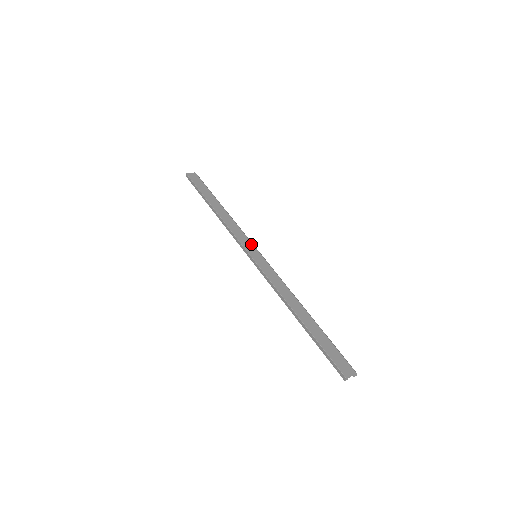
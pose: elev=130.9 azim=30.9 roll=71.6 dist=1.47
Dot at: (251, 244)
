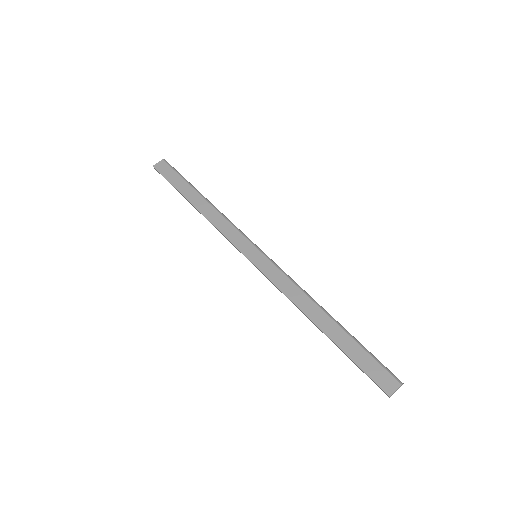
Dot at: (247, 241)
